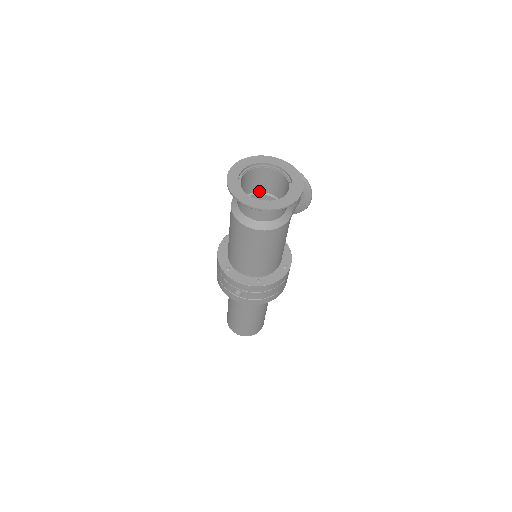
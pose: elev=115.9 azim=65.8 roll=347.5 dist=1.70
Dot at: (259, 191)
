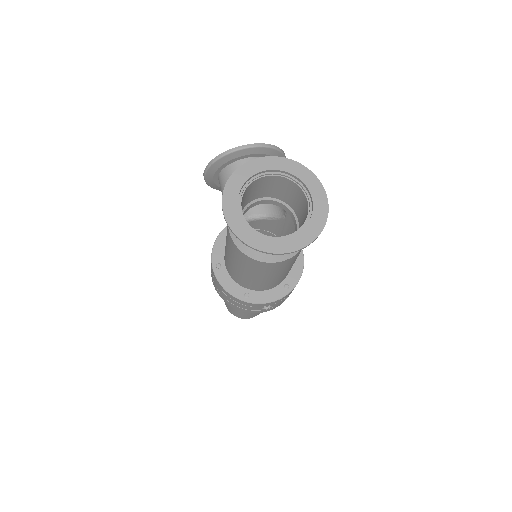
Dot at: (248, 203)
